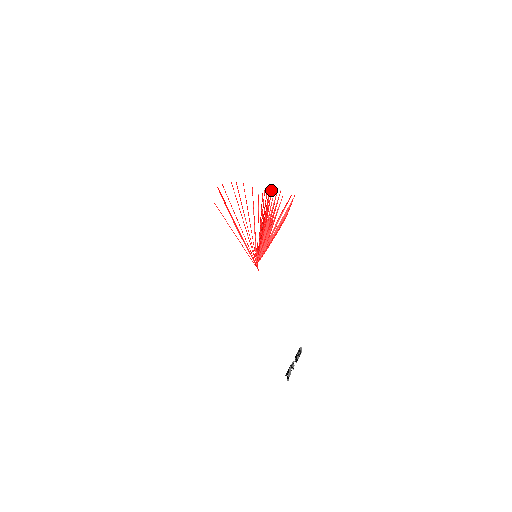
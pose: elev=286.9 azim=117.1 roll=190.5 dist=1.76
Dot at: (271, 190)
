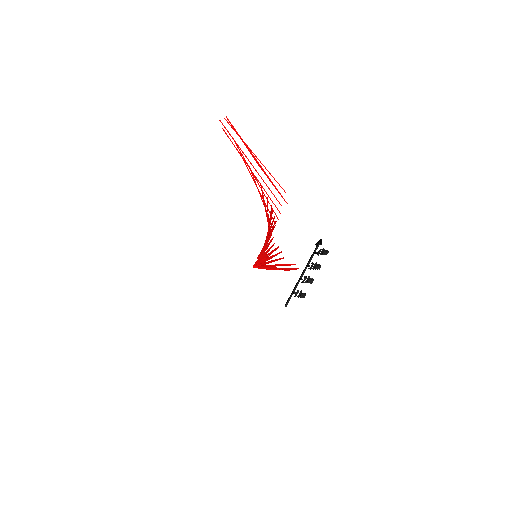
Dot at: occluded
